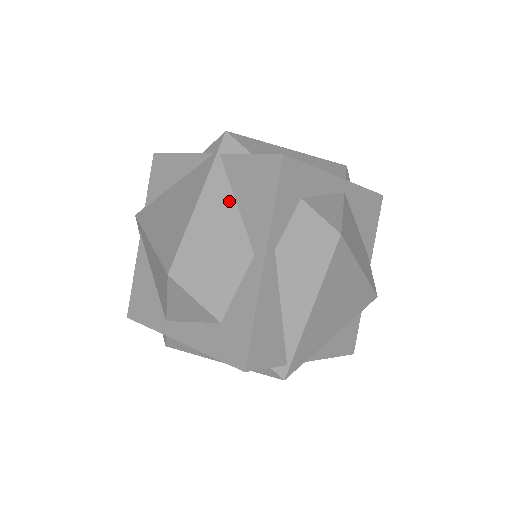
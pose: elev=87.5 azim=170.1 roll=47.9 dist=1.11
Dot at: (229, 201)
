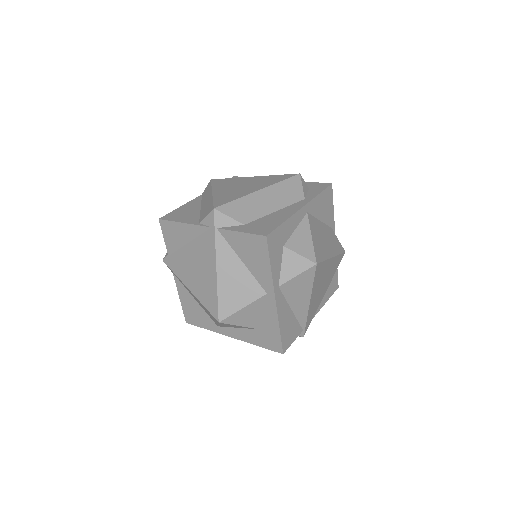
Dot at: (237, 262)
